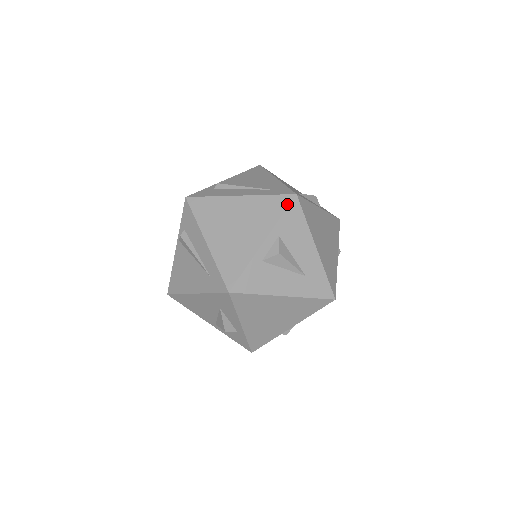
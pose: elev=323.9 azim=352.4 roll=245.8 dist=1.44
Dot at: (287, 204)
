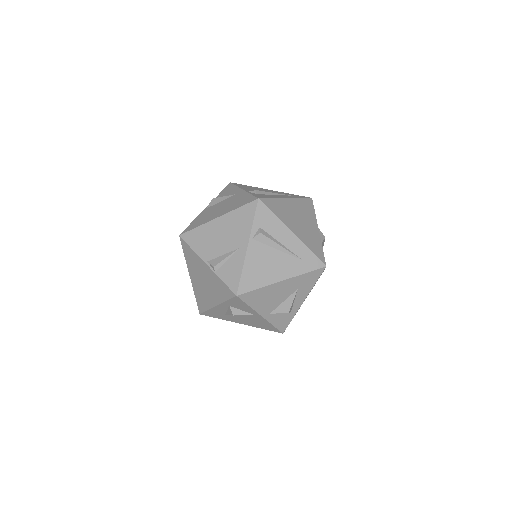
Dot at: occluded
